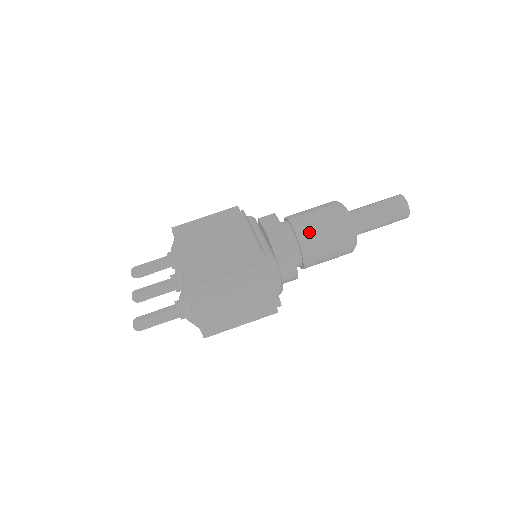
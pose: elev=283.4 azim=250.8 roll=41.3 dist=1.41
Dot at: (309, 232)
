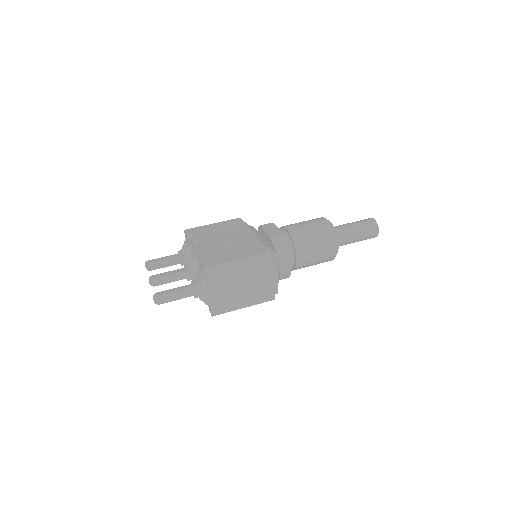
Dot at: (302, 237)
